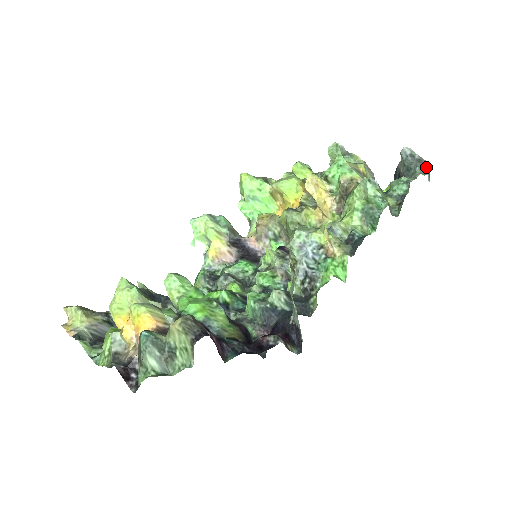
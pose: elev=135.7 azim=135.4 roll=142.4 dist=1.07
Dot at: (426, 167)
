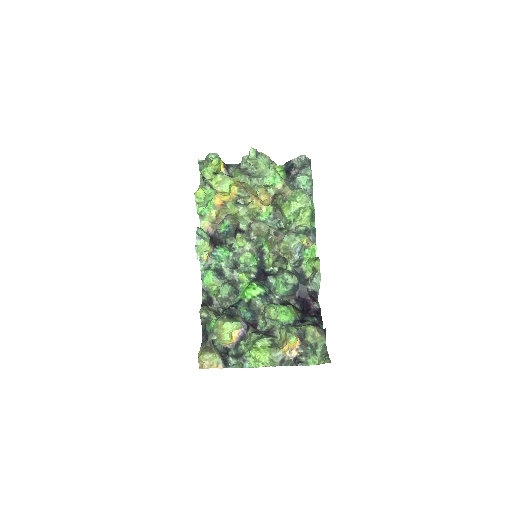
Dot at: (310, 163)
